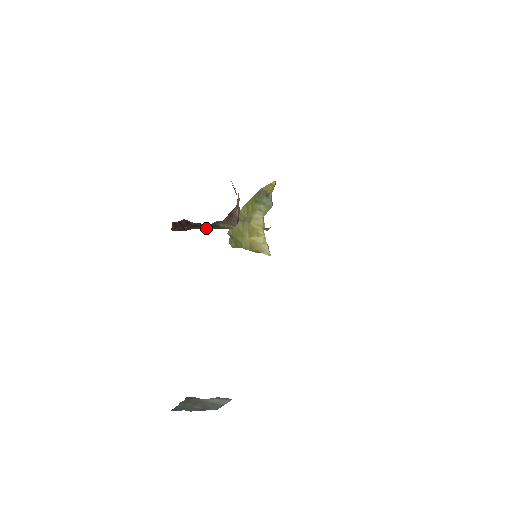
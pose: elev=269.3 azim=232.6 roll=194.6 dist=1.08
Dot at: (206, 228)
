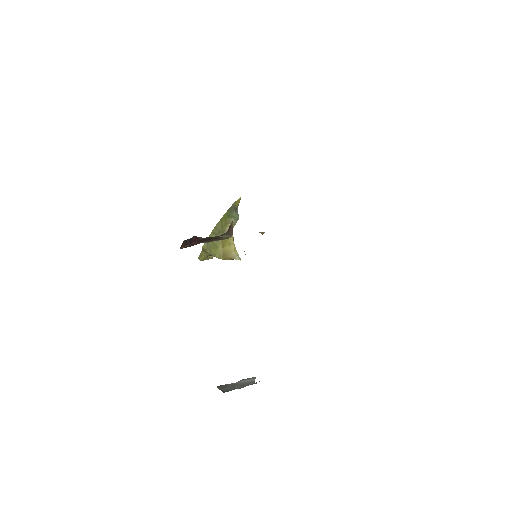
Dot at: (209, 241)
